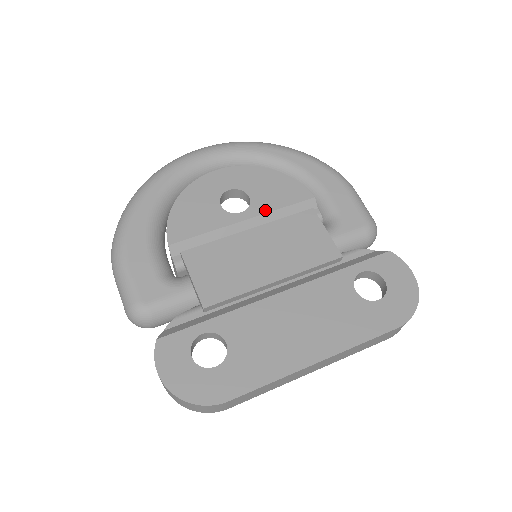
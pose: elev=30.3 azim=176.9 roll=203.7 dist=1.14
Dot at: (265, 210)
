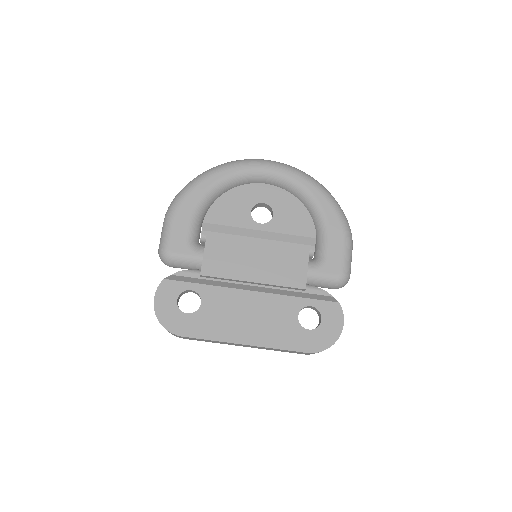
Dot at: (277, 230)
